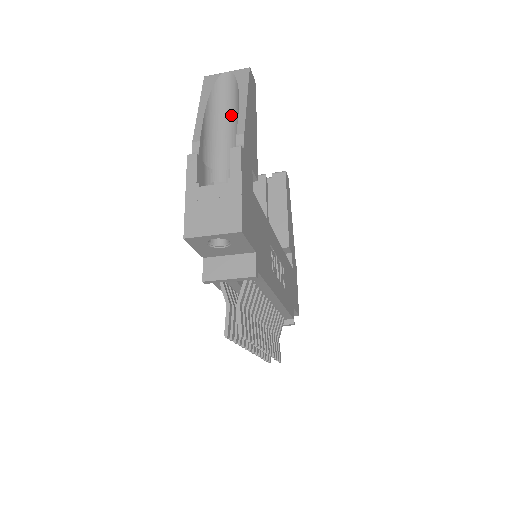
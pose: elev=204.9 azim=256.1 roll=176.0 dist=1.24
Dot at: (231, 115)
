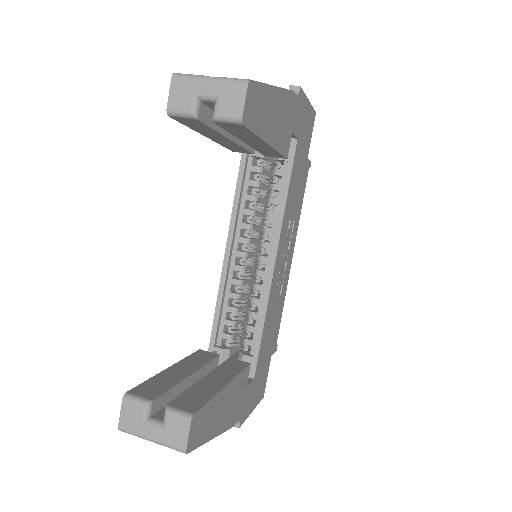
Dot at: occluded
